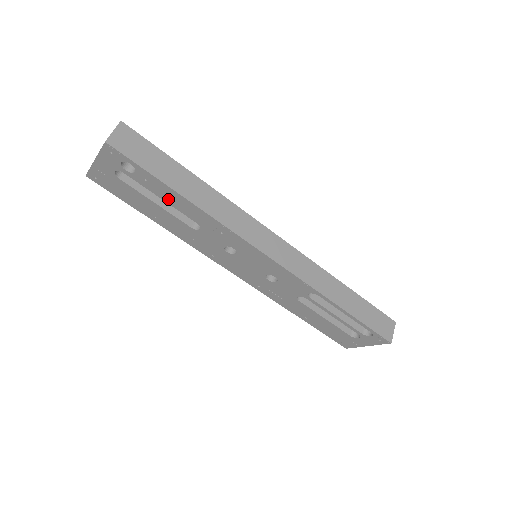
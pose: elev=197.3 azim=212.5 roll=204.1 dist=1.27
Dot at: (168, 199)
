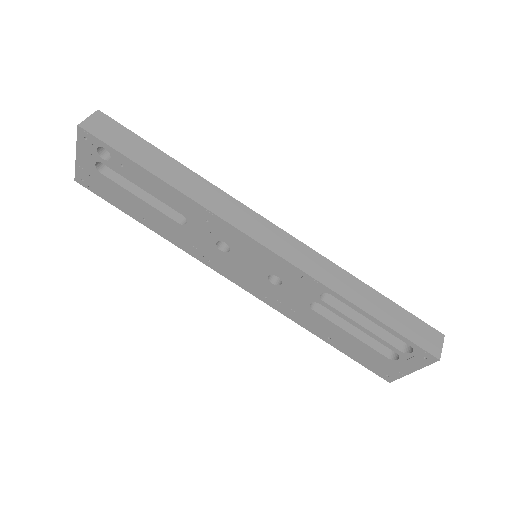
Dot at: (148, 187)
